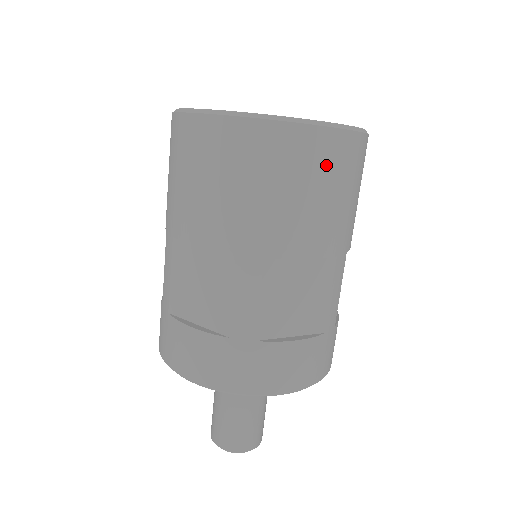
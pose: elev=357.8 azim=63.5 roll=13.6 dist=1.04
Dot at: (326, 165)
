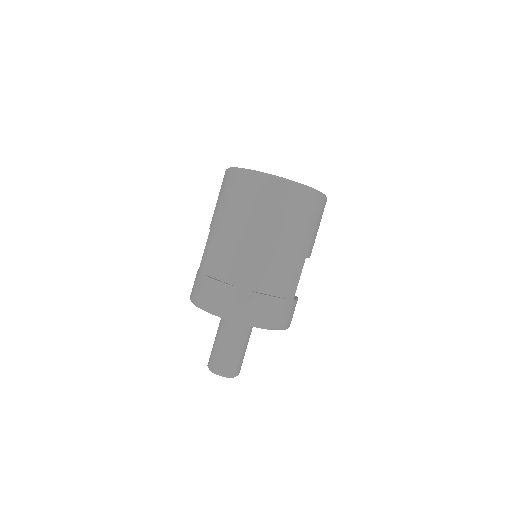
Dot at: occluded
